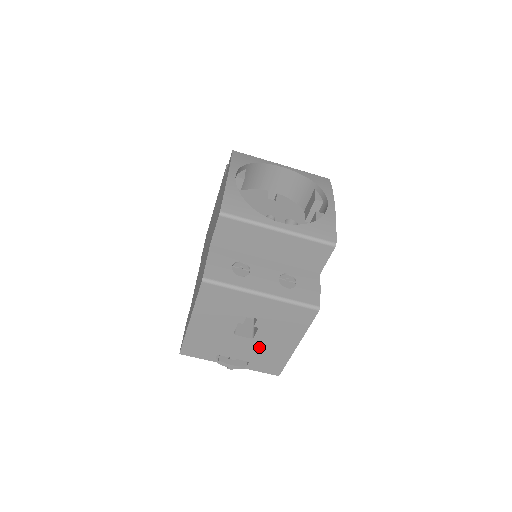
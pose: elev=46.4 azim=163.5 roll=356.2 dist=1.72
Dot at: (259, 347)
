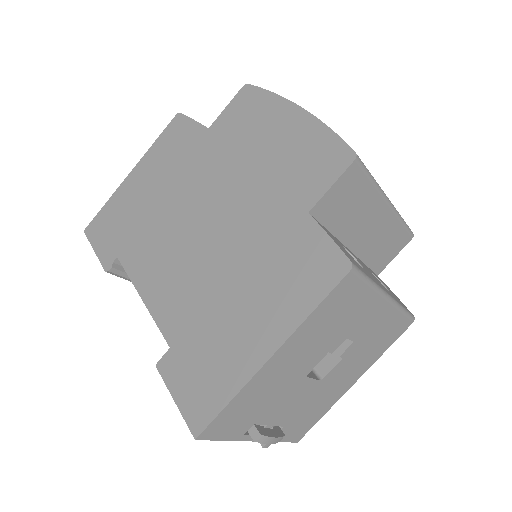
Dot at: (316, 395)
